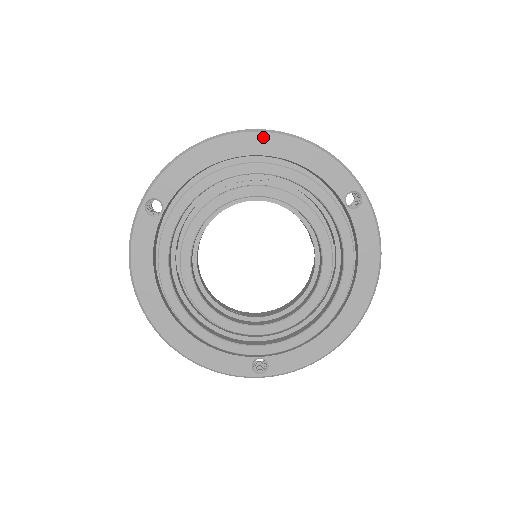
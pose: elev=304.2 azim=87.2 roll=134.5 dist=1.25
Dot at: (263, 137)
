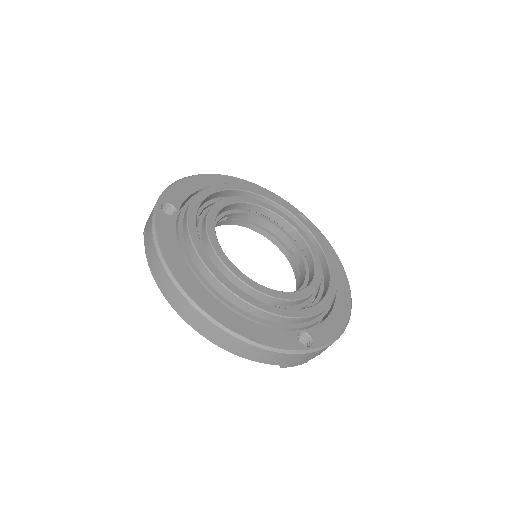
Dot at: (231, 179)
